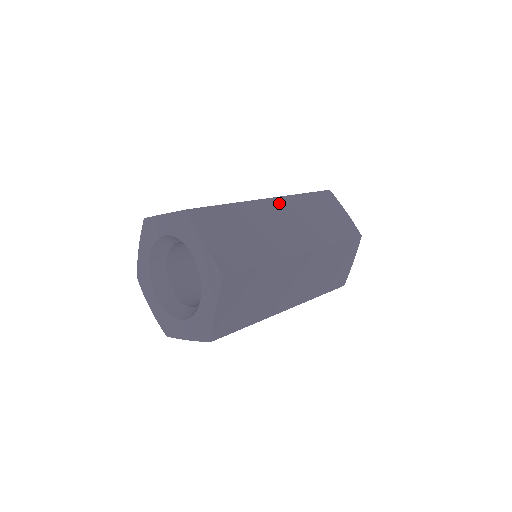
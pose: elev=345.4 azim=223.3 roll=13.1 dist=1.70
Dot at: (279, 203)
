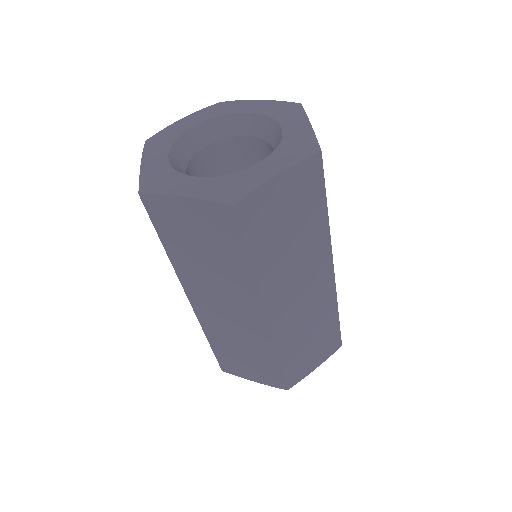
Dot at: occluded
